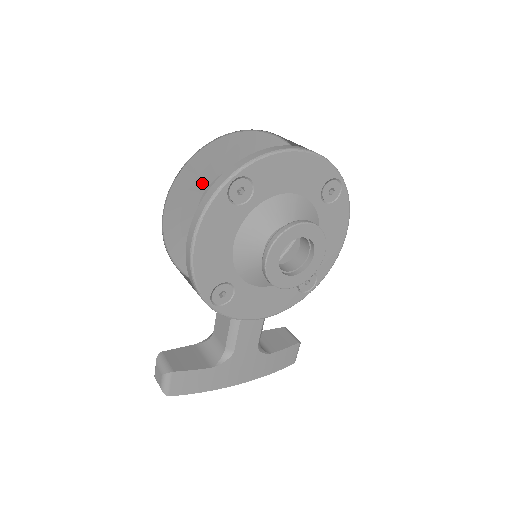
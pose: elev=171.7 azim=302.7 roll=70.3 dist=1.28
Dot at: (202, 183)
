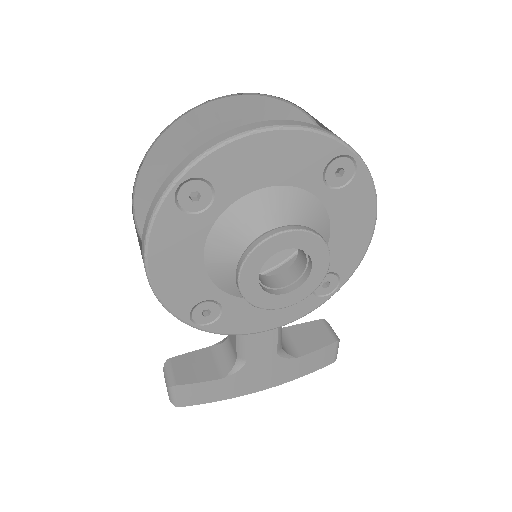
Dot at: occluded
